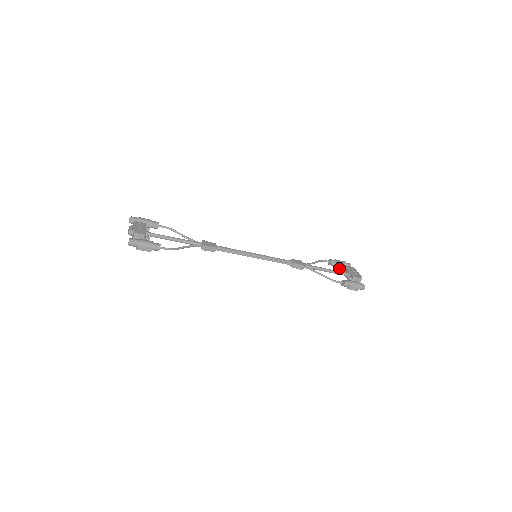
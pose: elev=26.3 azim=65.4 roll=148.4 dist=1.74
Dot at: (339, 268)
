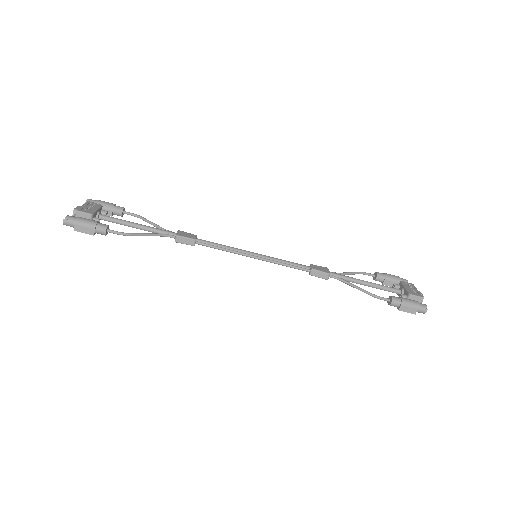
Dot at: (390, 285)
